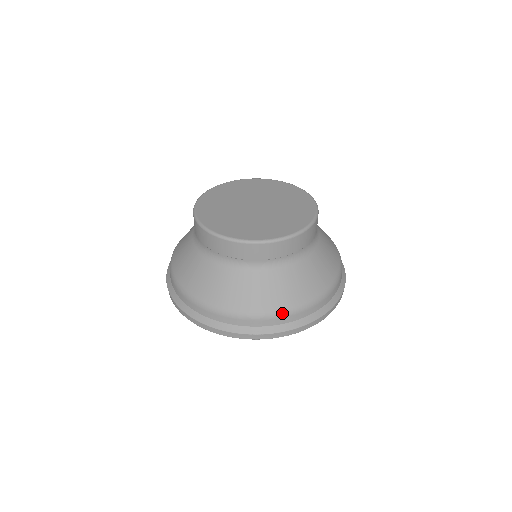
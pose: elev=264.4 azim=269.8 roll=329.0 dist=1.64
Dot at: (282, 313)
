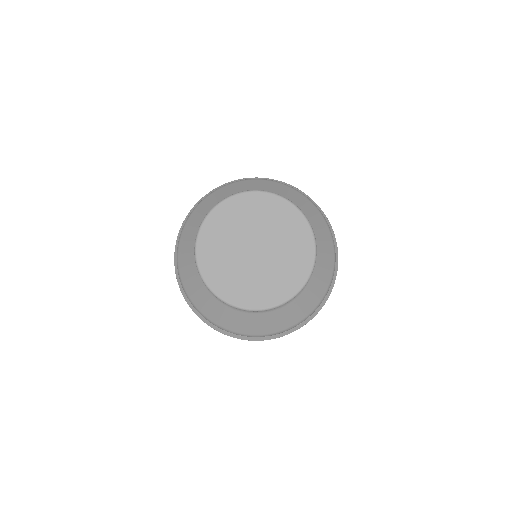
Dot at: (214, 324)
